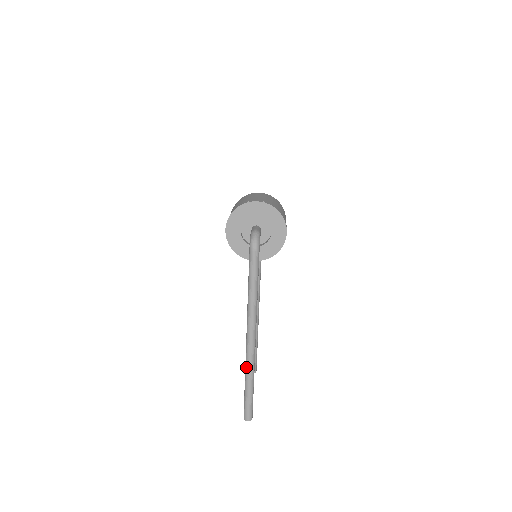
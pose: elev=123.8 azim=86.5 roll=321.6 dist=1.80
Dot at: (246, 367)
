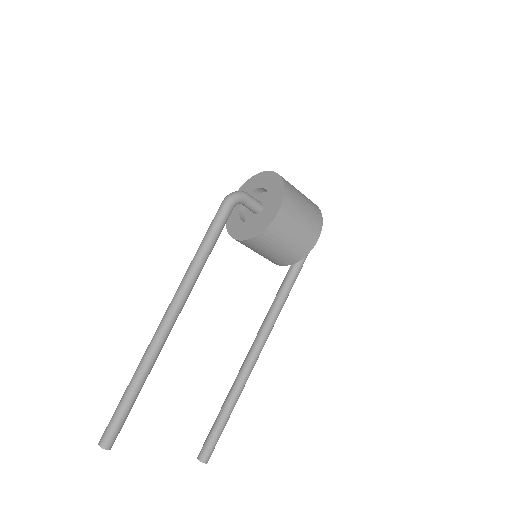
Dot at: (142, 357)
